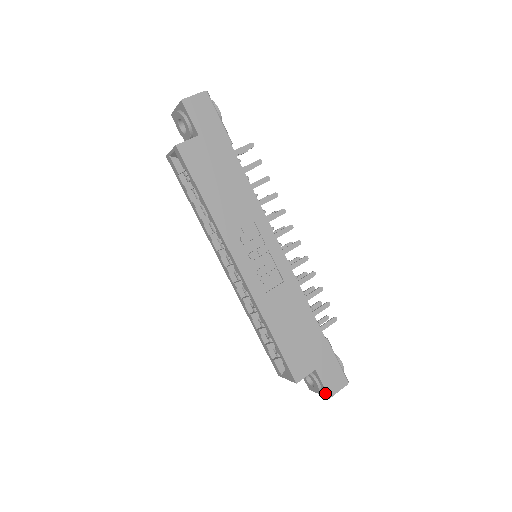
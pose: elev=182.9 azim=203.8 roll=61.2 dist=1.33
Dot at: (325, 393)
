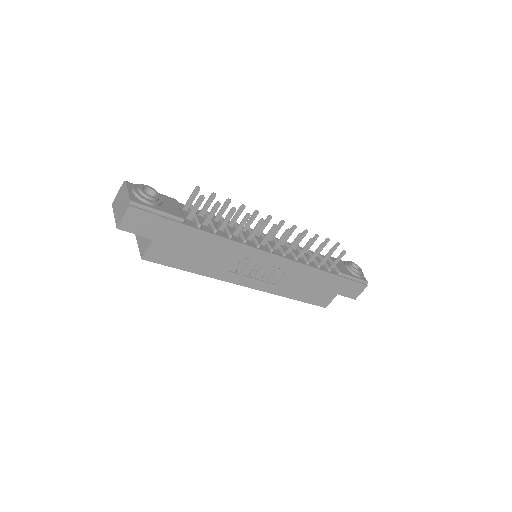
Dot at: (351, 297)
